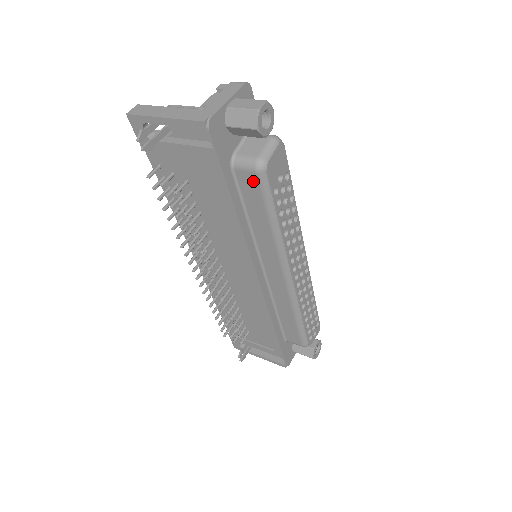
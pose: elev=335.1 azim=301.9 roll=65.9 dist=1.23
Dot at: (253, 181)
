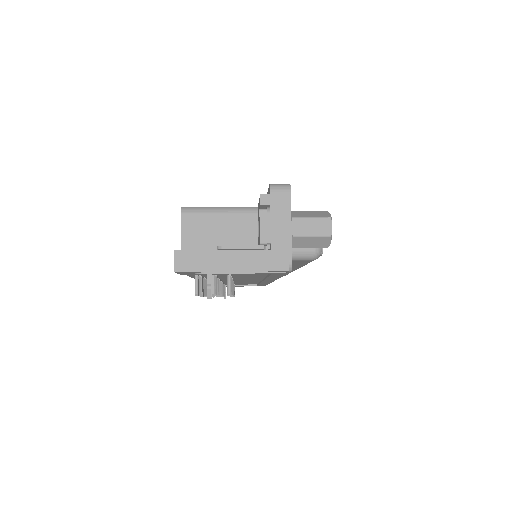
Dot at: (305, 261)
